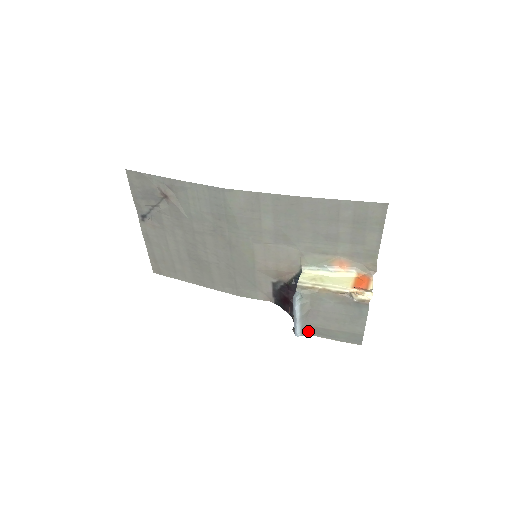
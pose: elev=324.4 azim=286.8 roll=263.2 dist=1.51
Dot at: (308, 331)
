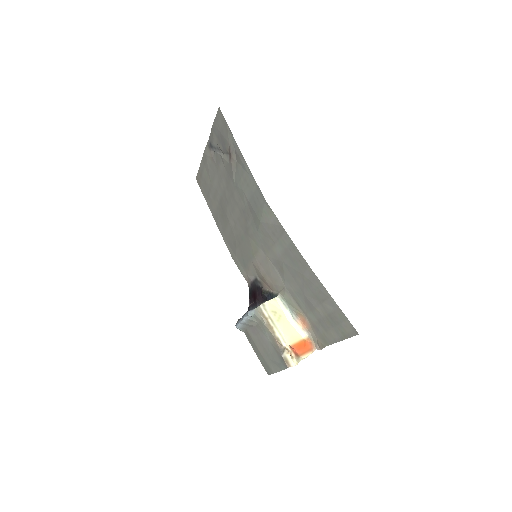
Dot at: (245, 332)
